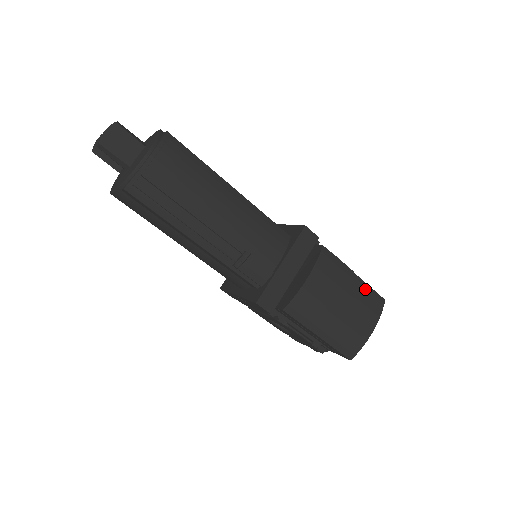
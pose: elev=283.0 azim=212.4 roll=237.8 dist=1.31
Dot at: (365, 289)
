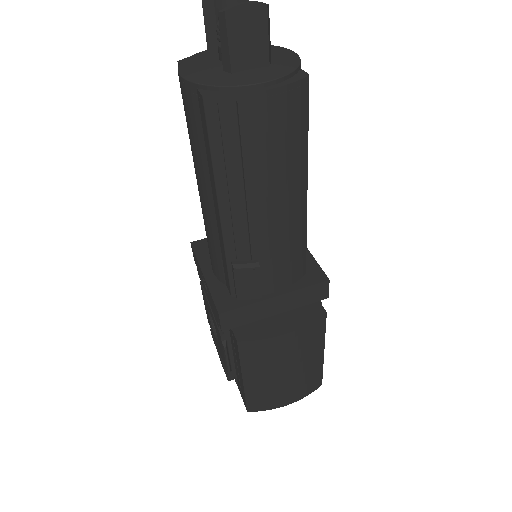
Dot at: (318, 368)
